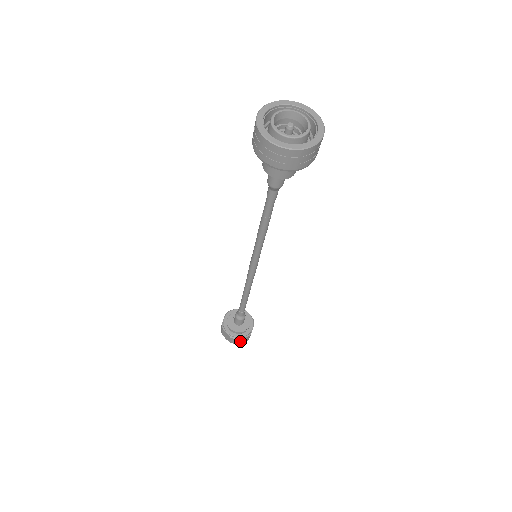
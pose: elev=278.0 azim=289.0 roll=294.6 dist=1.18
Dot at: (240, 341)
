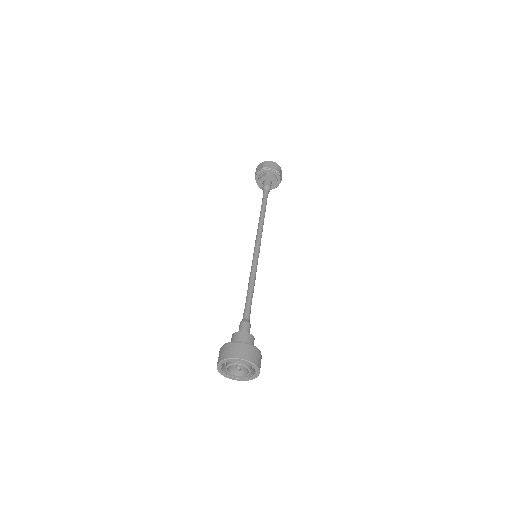
Dot at: occluded
